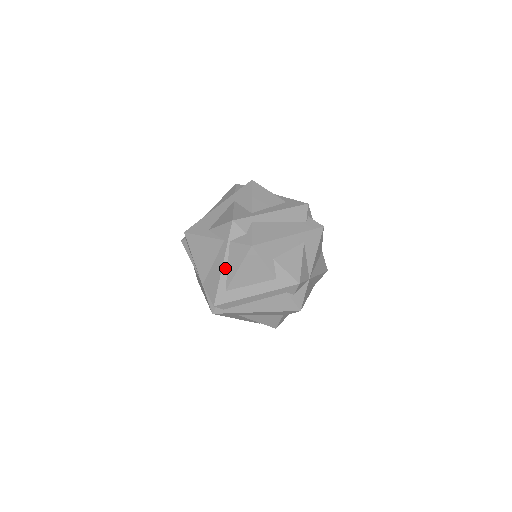
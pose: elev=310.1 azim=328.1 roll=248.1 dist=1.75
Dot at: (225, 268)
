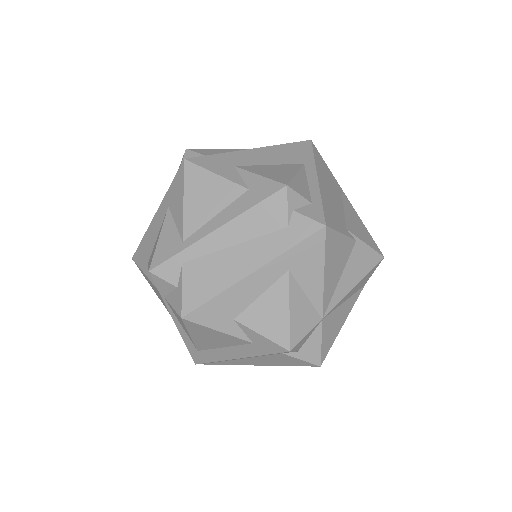
Dot at: (180, 327)
